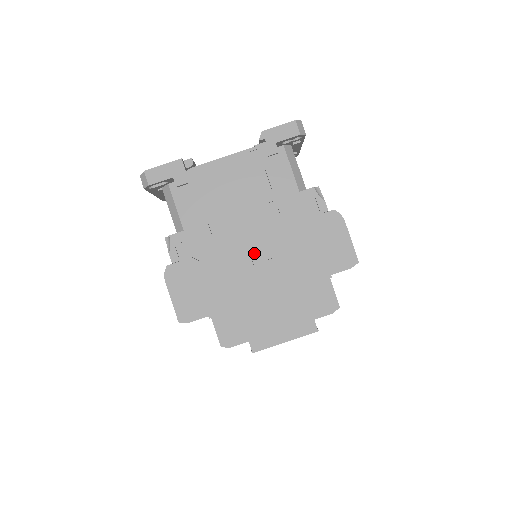
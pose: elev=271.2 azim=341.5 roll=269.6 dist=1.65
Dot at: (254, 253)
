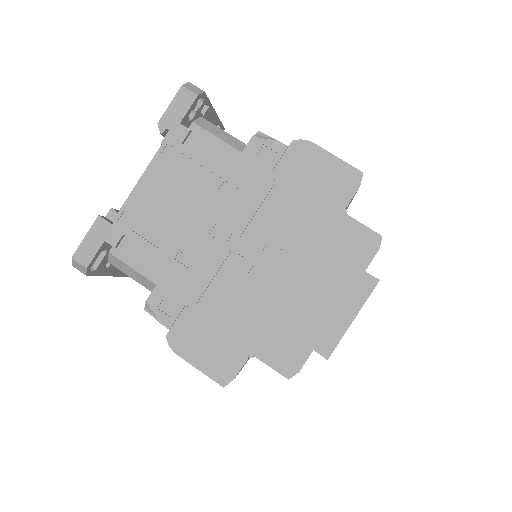
Dot at: (245, 252)
